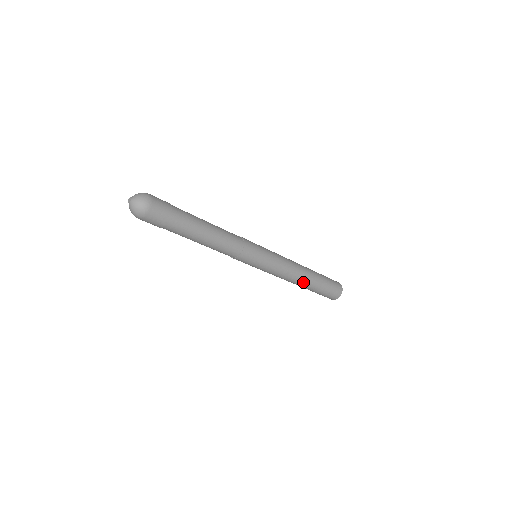
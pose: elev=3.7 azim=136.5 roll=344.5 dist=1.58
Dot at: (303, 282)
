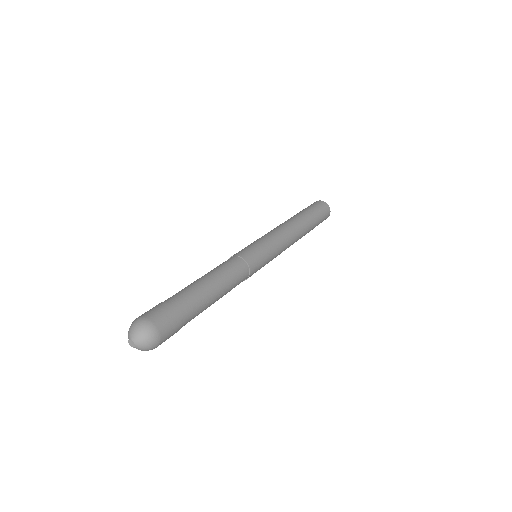
Dot at: occluded
